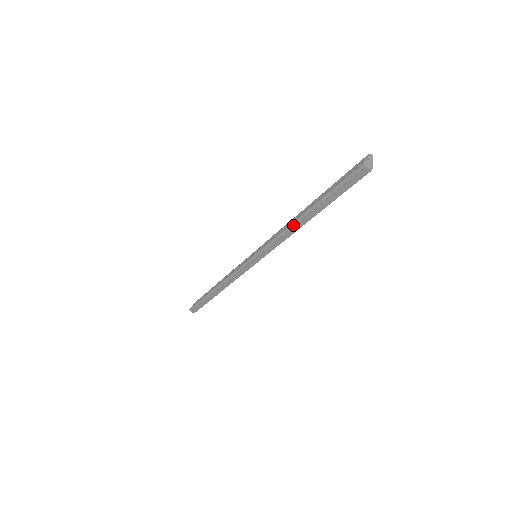
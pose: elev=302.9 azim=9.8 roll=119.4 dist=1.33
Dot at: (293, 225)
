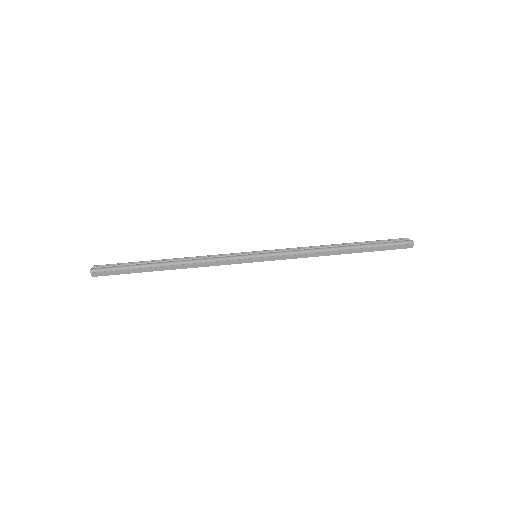
Dot at: (328, 250)
